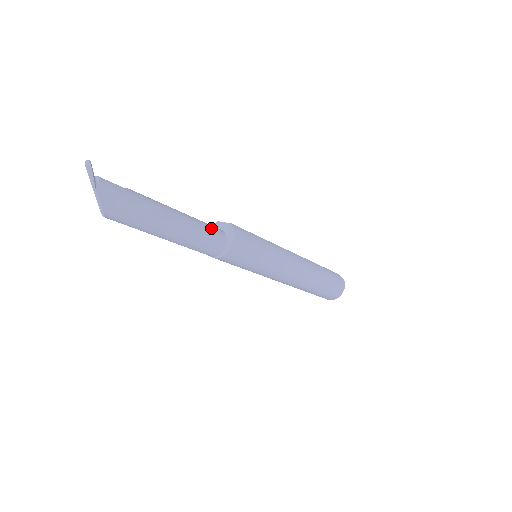
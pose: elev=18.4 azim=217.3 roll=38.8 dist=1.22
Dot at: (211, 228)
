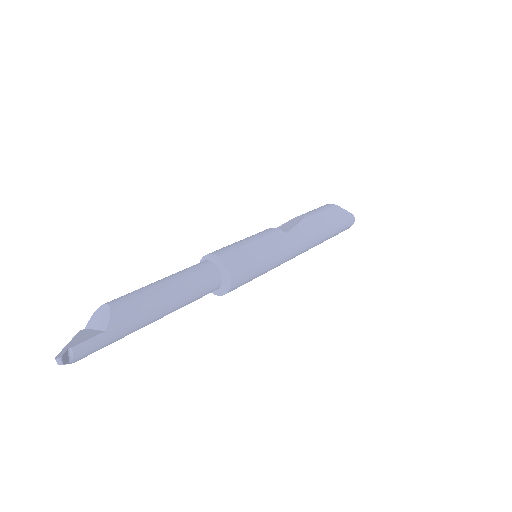
Dot at: (205, 287)
